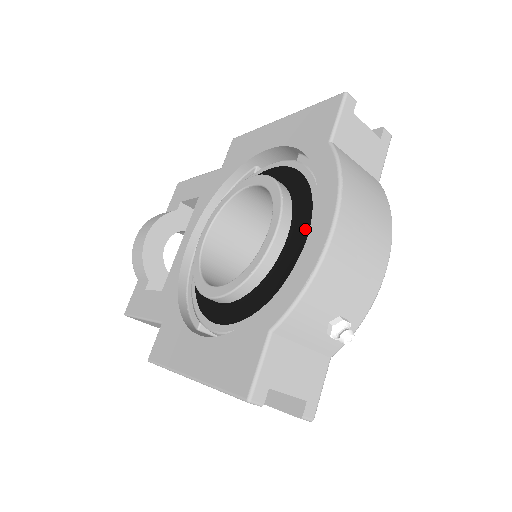
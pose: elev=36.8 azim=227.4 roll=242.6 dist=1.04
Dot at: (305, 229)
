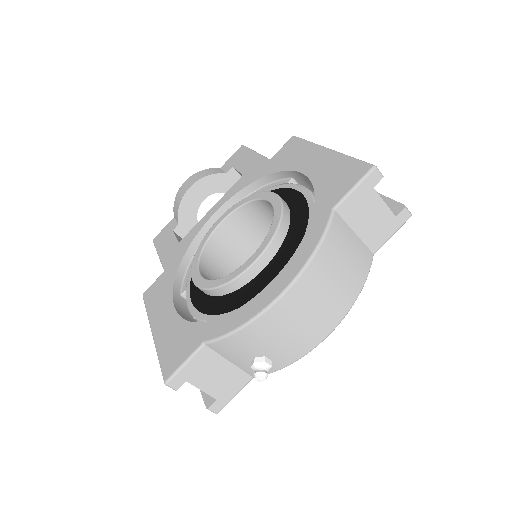
Dot at: (277, 273)
